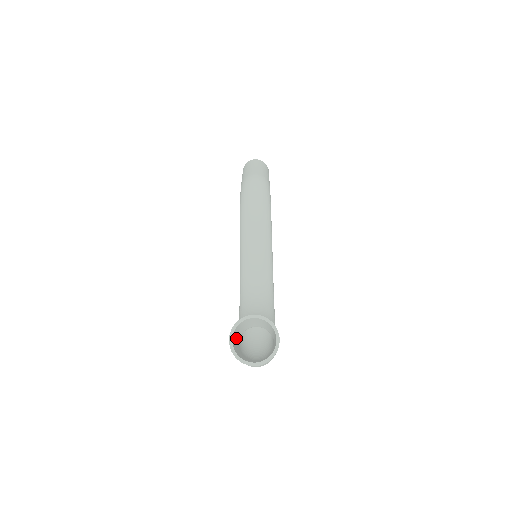
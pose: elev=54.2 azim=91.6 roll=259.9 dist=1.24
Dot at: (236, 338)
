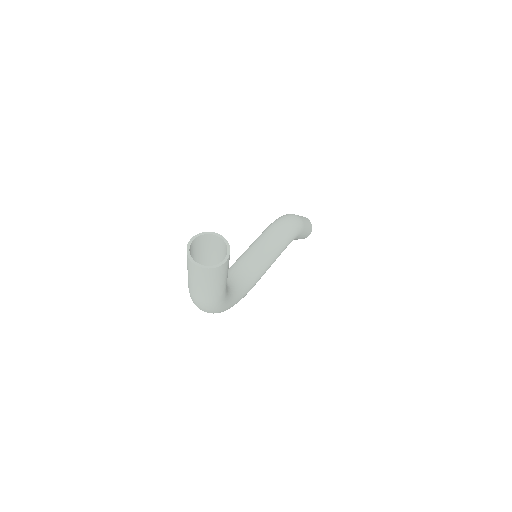
Dot at: (197, 260)
